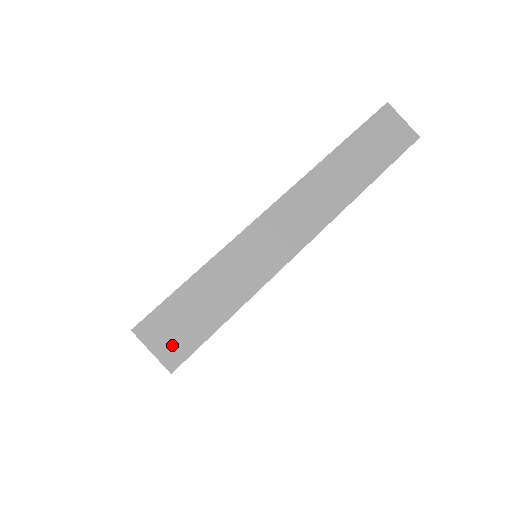
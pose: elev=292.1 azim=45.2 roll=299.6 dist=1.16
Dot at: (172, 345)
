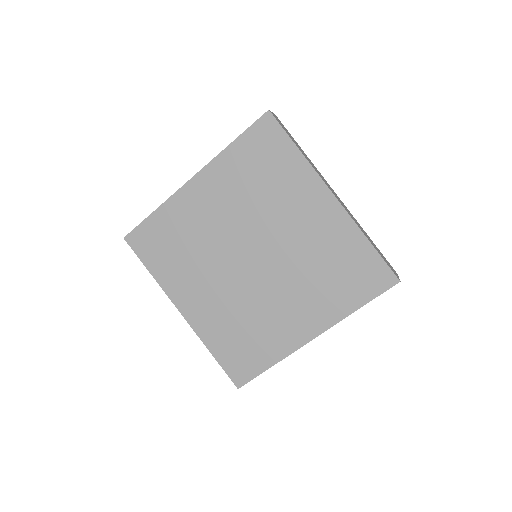
Dot at: occluded
